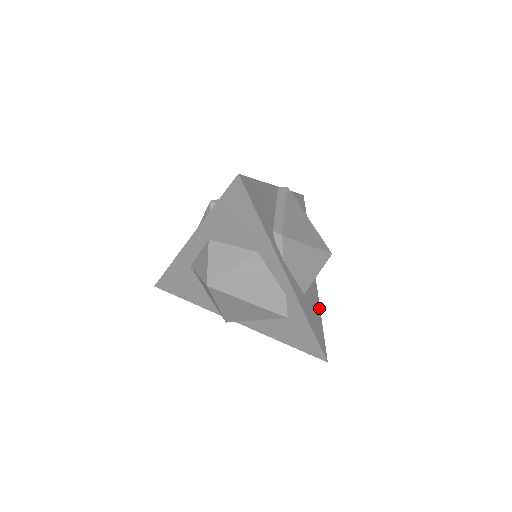
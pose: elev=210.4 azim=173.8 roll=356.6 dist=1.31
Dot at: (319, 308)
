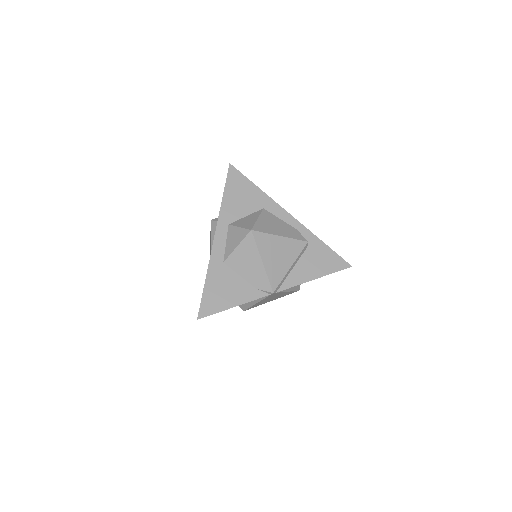
Dot at: occluded
